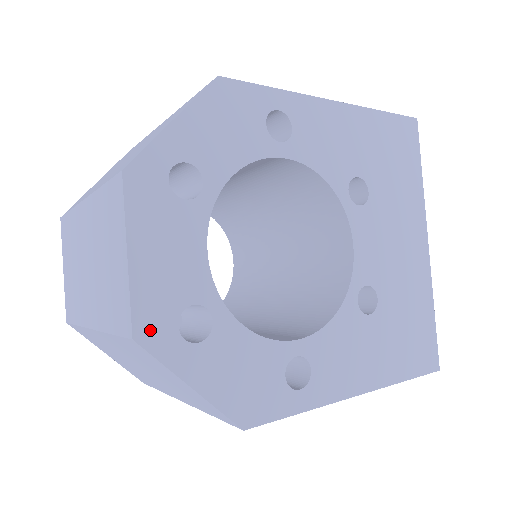
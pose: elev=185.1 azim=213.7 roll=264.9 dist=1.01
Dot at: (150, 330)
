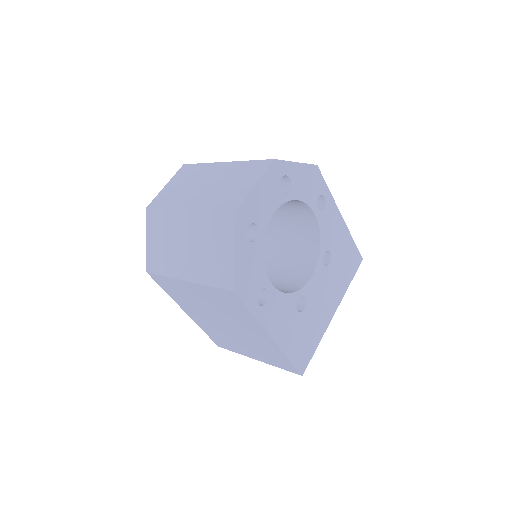
Dot at: (242, 216)
